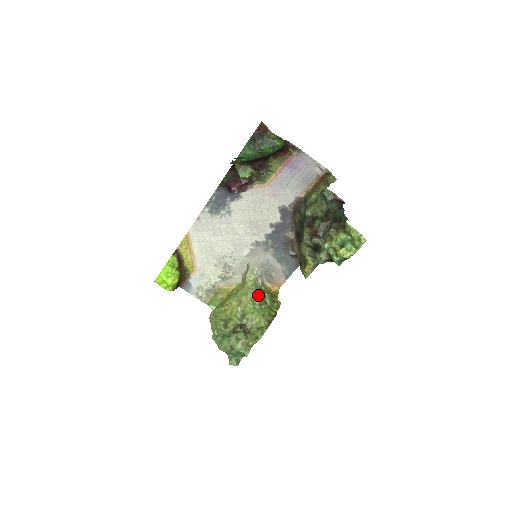
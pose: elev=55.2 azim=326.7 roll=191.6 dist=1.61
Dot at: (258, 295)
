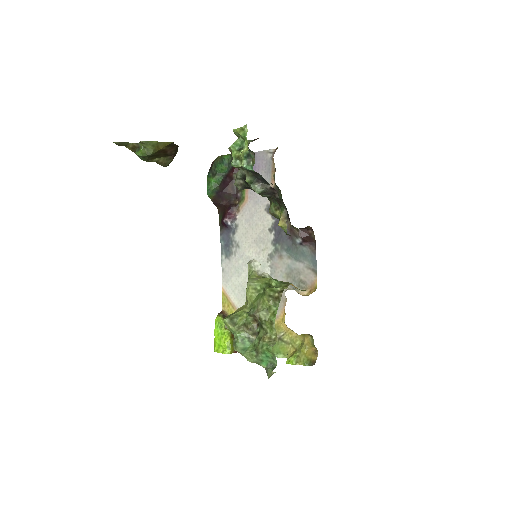
Dot at: (258, 281)
